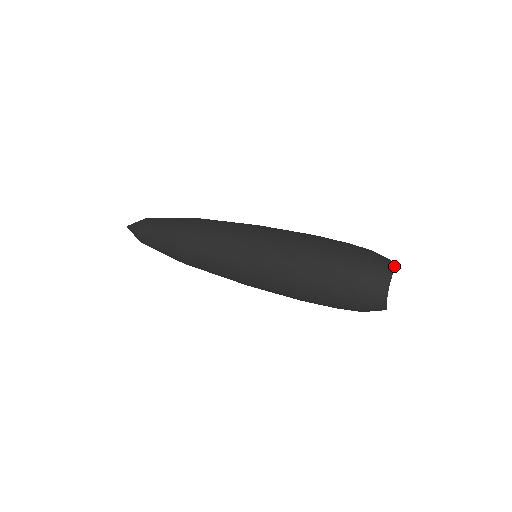
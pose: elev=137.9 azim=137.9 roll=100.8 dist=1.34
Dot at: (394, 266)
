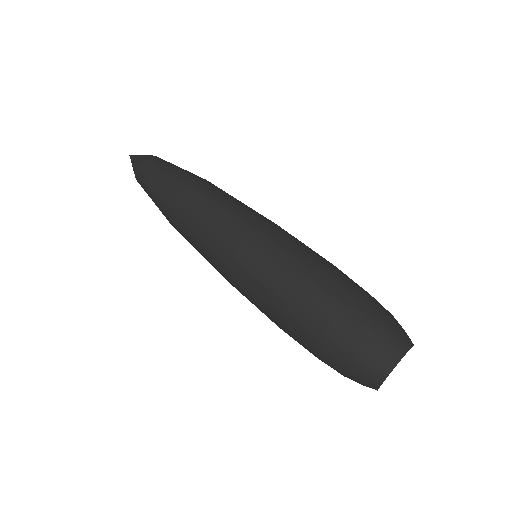
Dot at: (409, 347)
